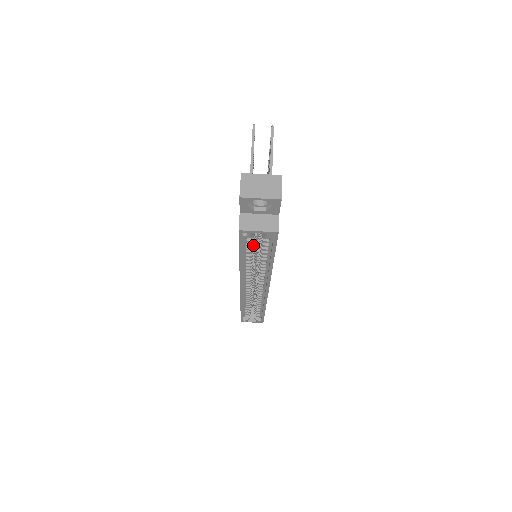
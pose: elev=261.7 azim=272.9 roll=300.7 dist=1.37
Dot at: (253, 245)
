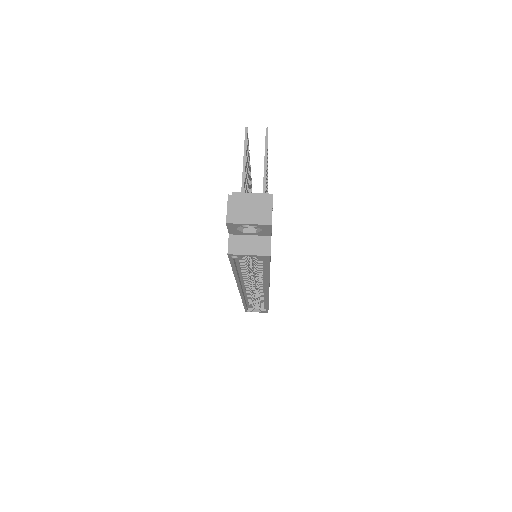
Dot at: (247, 261)
